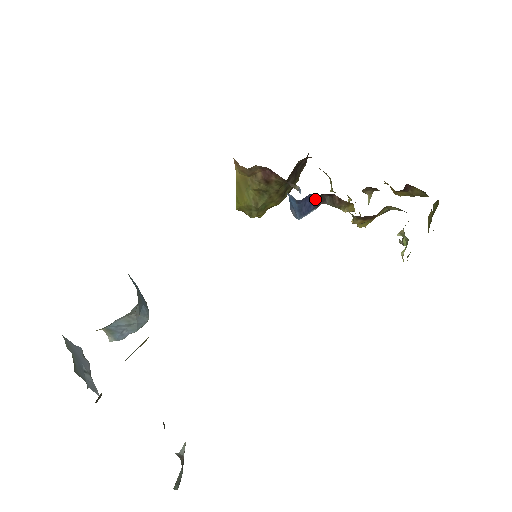
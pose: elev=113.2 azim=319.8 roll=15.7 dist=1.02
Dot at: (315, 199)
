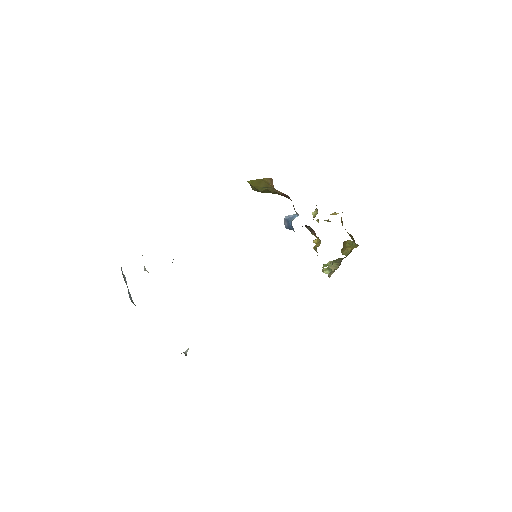
Dot at: occluded
